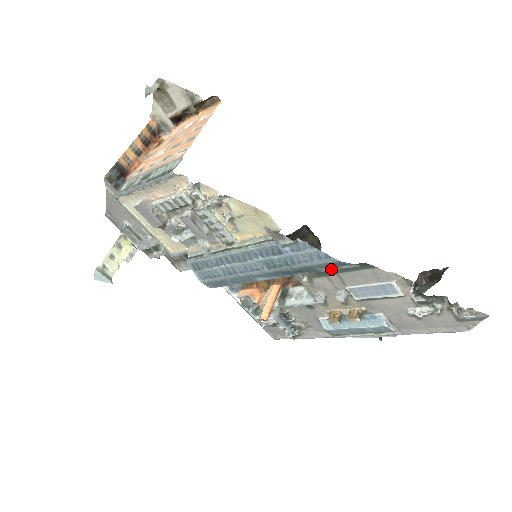
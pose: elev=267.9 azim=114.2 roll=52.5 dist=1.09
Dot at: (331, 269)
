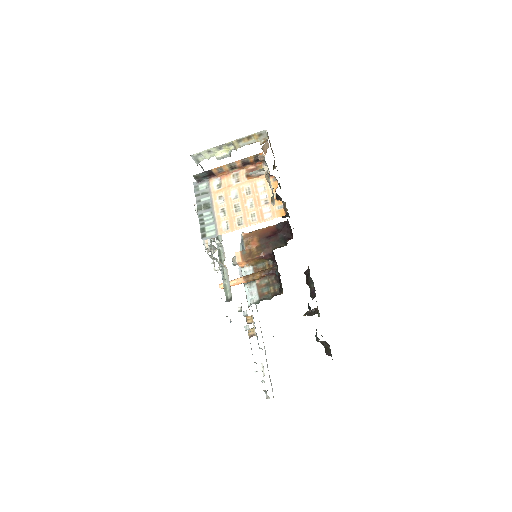
Dot at: occluded
